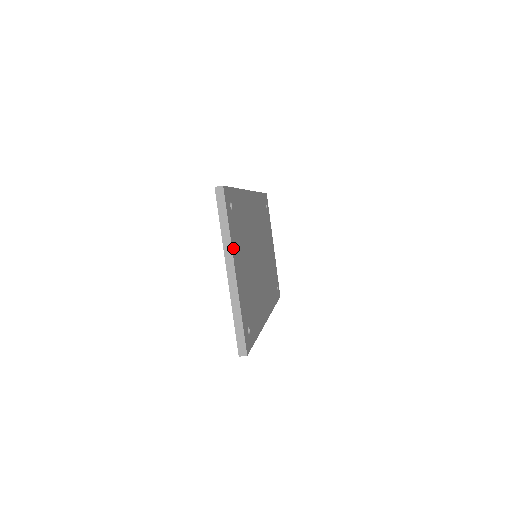
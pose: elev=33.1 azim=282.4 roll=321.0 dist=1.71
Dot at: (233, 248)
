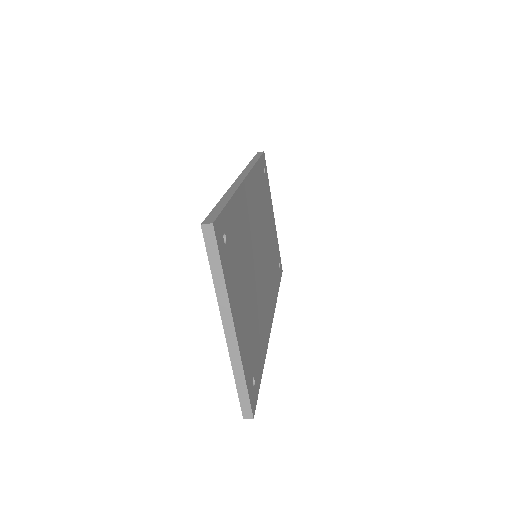
Dot at: (230, 299)
